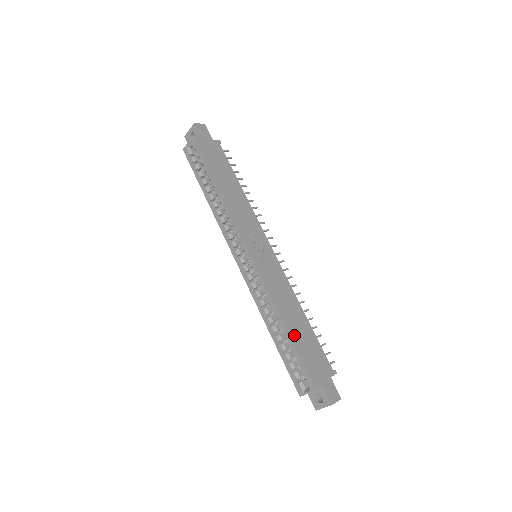
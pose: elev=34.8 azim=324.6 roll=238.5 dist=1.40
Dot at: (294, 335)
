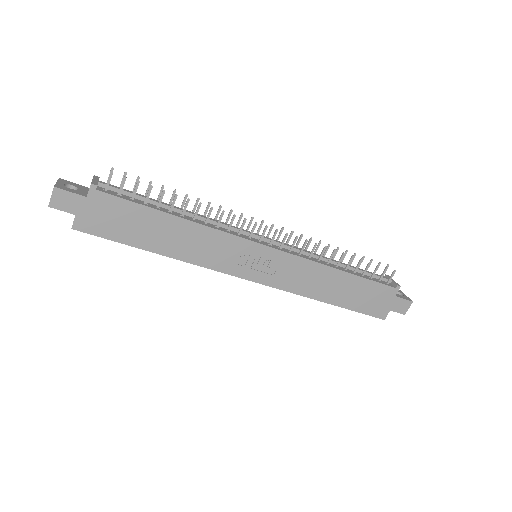
Dot at: (342, 301)
